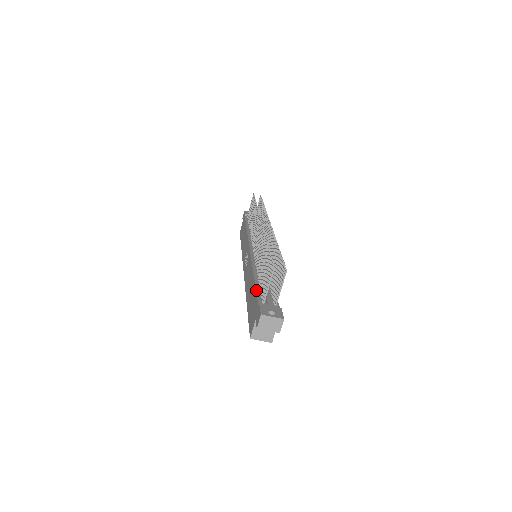
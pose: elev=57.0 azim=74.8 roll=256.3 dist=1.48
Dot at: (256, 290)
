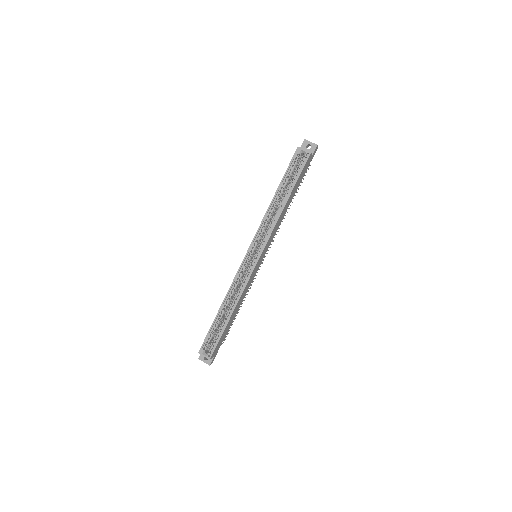
Dot at: occluded
